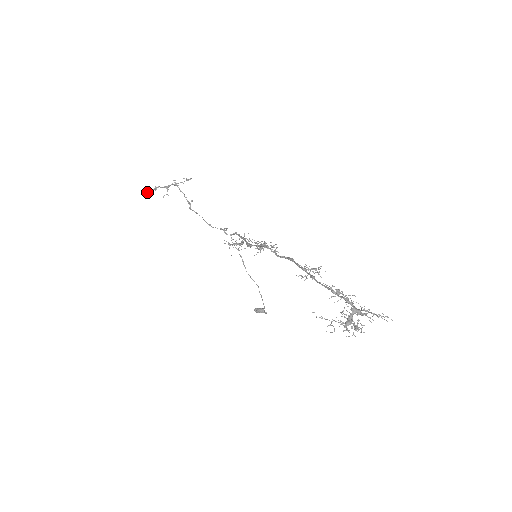
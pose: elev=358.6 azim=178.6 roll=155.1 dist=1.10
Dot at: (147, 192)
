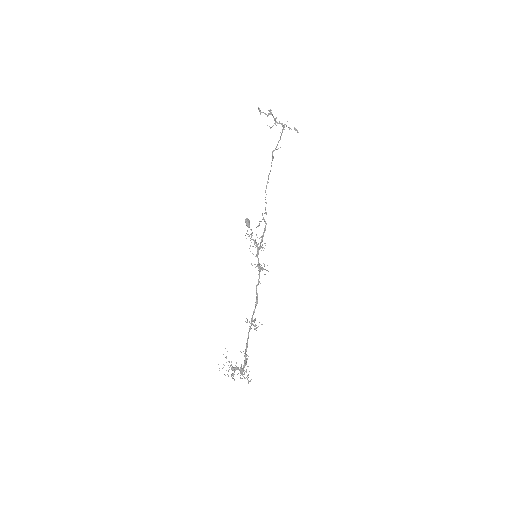
Dot at: (260, 112)
